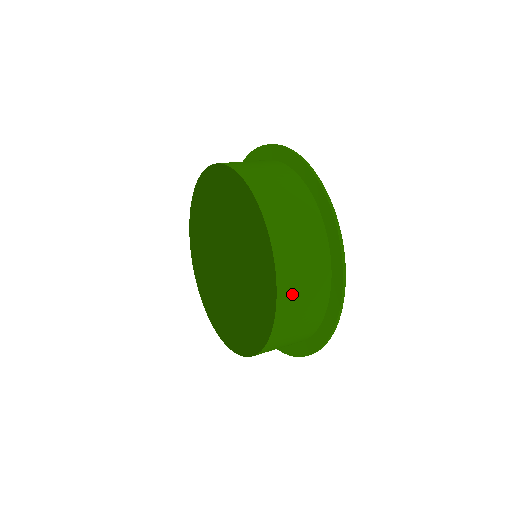
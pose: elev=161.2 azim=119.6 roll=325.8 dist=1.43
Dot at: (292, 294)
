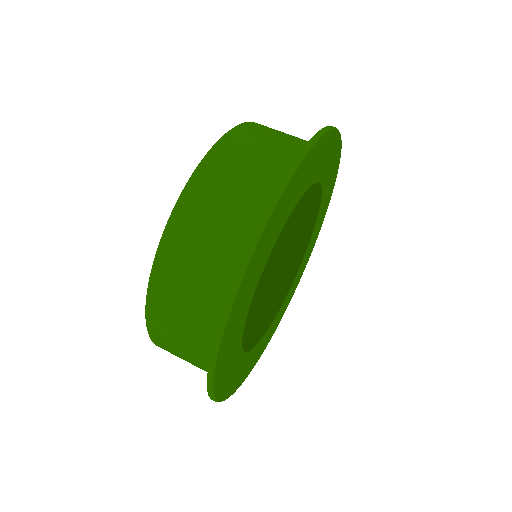
Dot at: occluded
